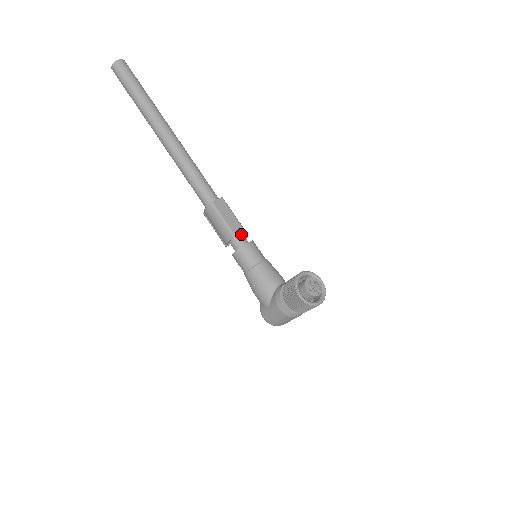
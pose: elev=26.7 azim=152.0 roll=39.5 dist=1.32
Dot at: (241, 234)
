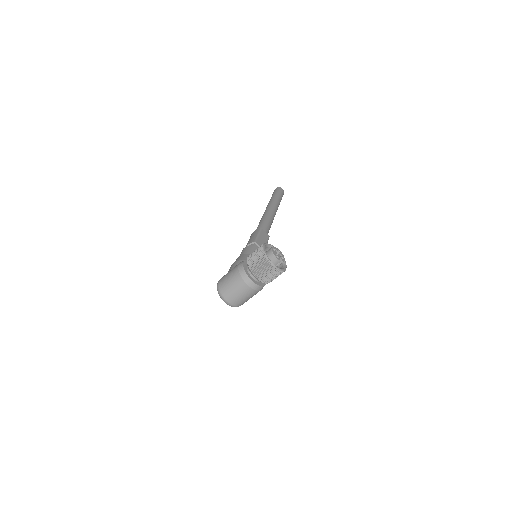
Dot at: occluded
